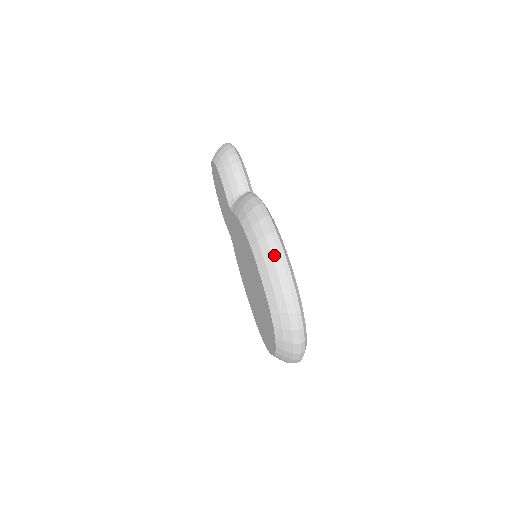
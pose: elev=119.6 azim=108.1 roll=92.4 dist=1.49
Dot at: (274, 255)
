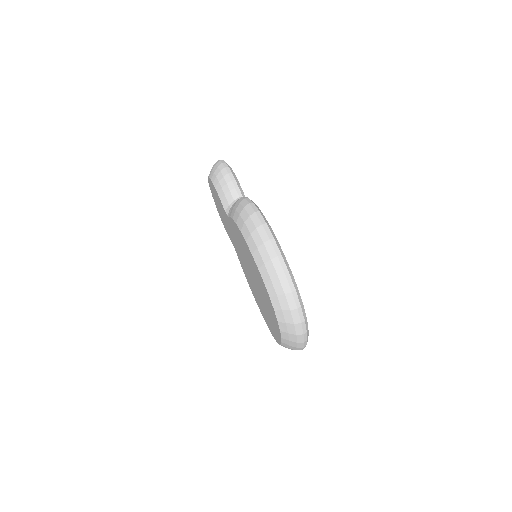
Dot at: (266, 243)
